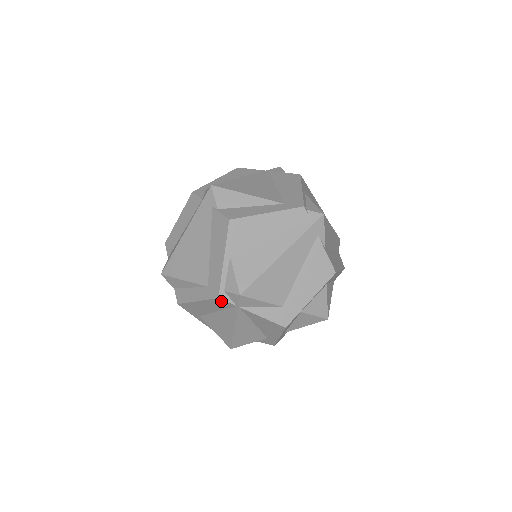
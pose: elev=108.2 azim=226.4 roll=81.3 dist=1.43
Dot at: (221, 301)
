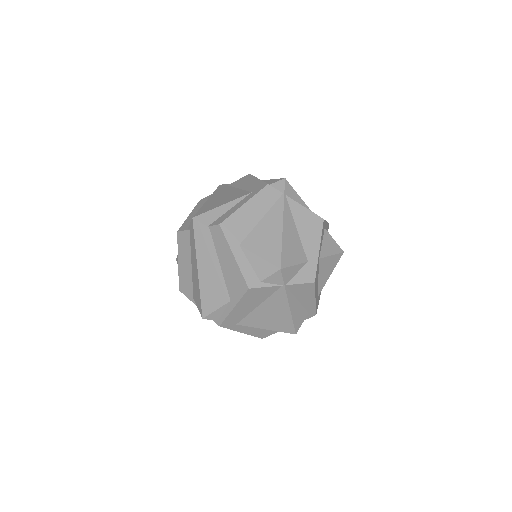
Dot at: (269, 190)
